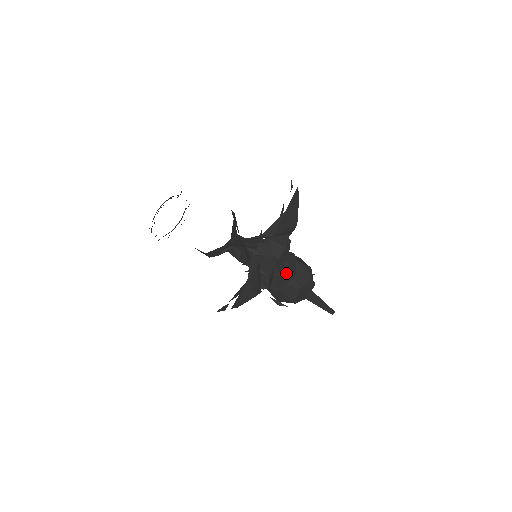
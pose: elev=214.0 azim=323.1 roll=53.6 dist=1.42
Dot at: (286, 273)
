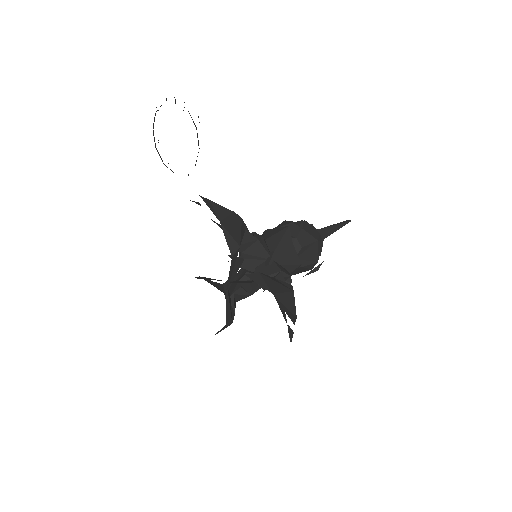
Dot at: occluded
